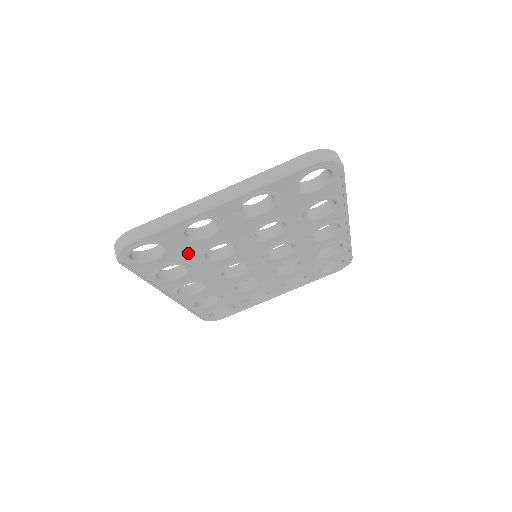
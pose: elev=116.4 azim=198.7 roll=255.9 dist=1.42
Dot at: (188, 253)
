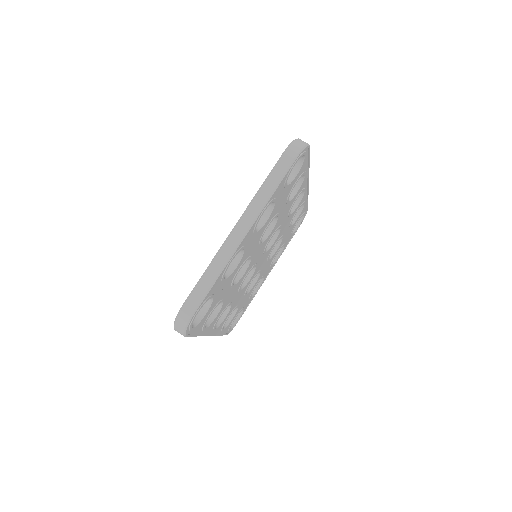
Dot at: (224, 290)
